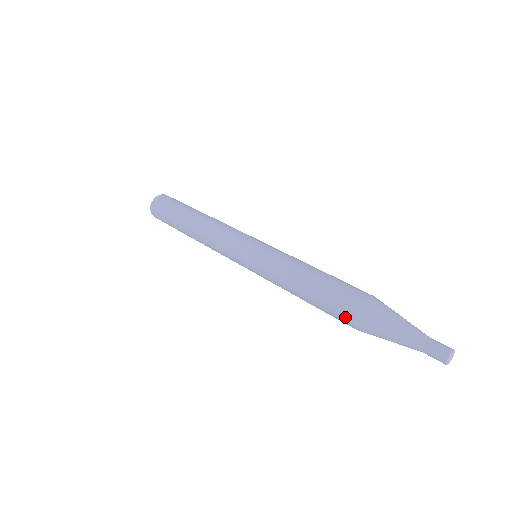
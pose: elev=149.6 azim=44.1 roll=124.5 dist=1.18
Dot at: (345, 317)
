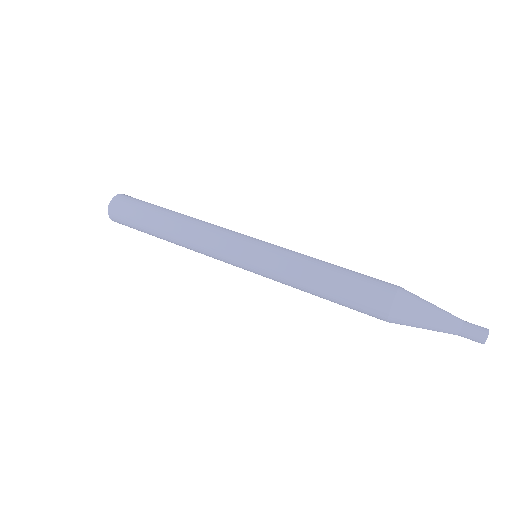
Dot at: (377, 318)
